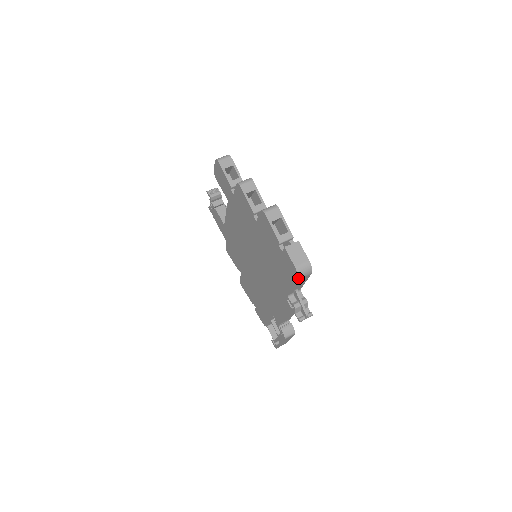
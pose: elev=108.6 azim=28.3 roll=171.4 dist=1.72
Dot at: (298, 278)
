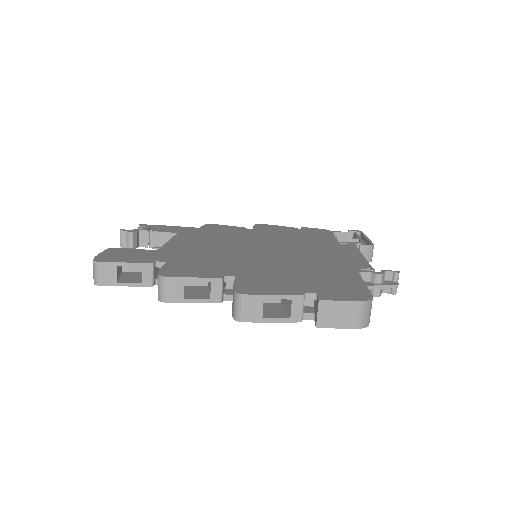
Dot at: (368, 324)
